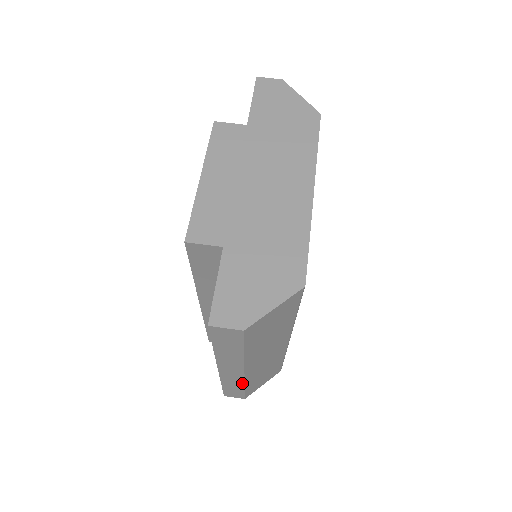
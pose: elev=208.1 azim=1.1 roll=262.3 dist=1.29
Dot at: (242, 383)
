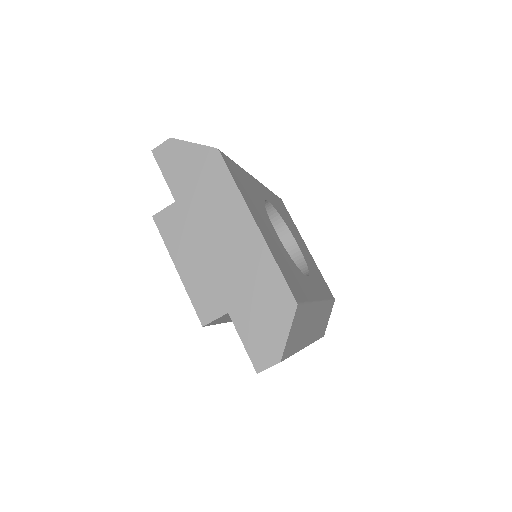
Dot at: occluded
